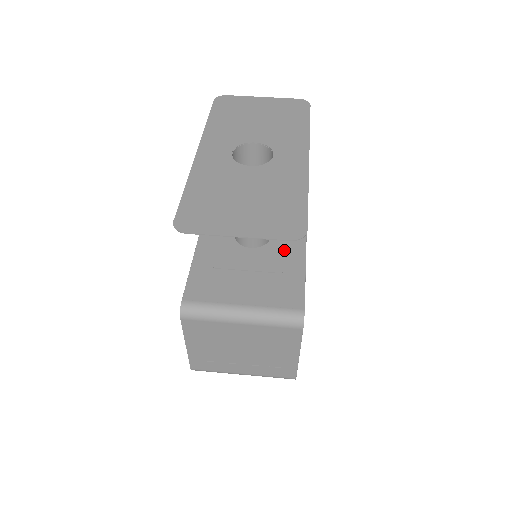
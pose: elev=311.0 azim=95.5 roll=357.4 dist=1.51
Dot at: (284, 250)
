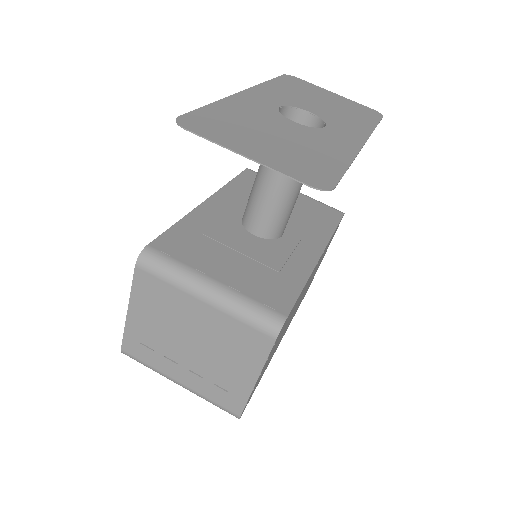
Dot at: (291, 253)
